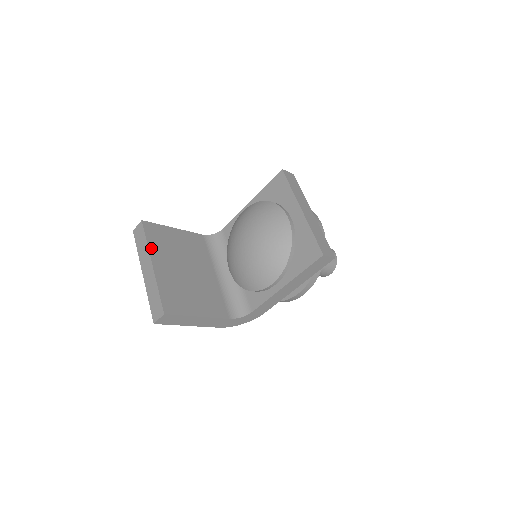
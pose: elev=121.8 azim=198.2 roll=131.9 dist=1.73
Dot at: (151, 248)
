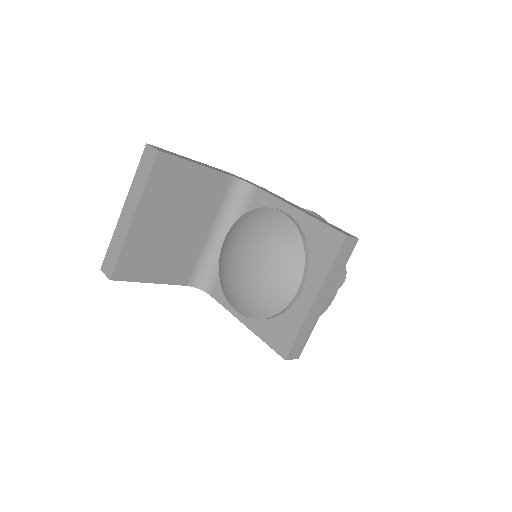
Dot at: (146, 195)
